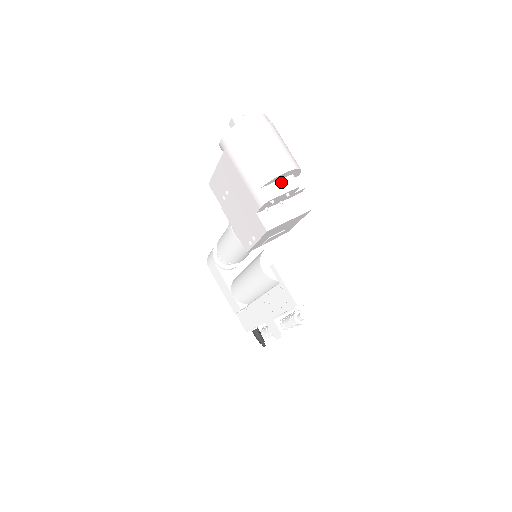
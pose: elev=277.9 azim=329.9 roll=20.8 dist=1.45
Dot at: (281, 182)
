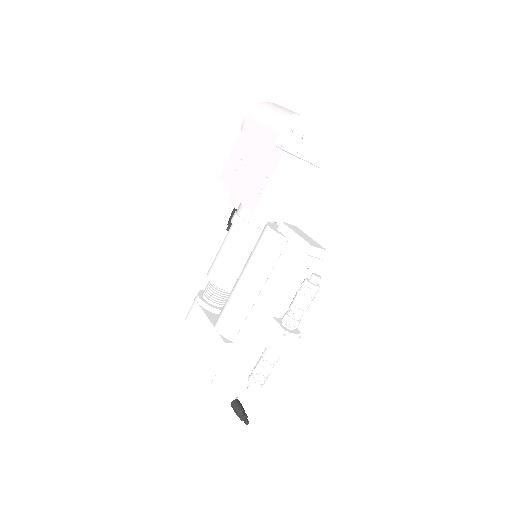
Dot at: occluded
